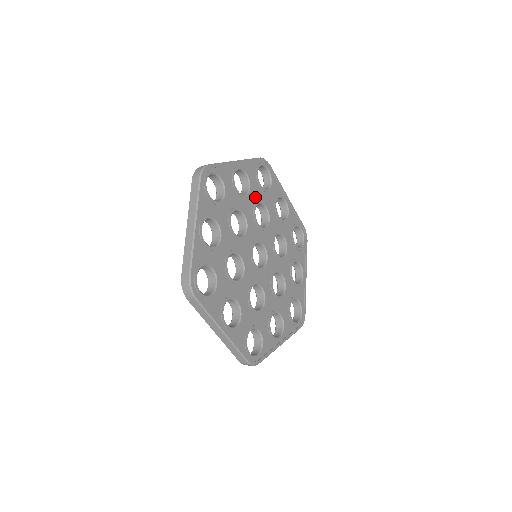
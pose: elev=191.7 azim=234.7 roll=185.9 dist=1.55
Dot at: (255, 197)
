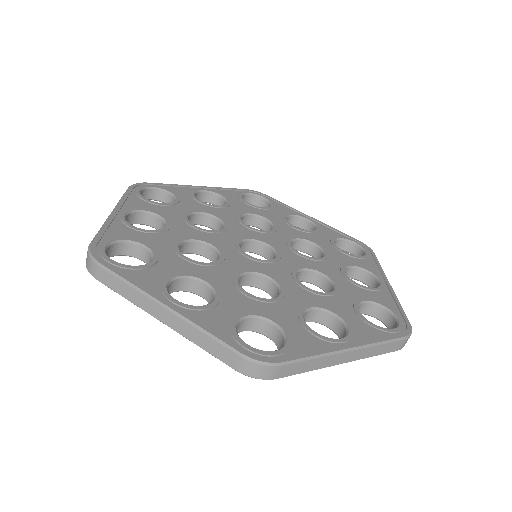
Dot at: (312, 239)
